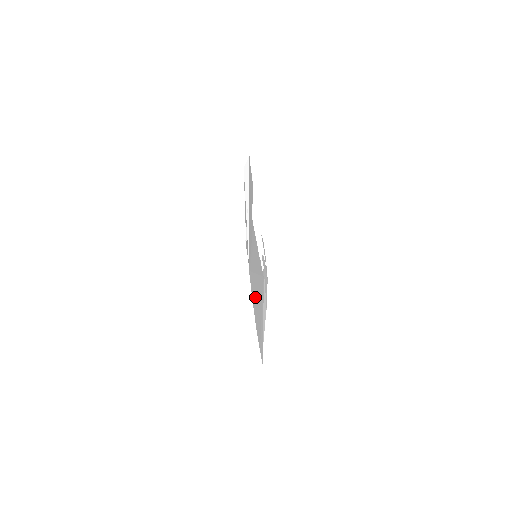
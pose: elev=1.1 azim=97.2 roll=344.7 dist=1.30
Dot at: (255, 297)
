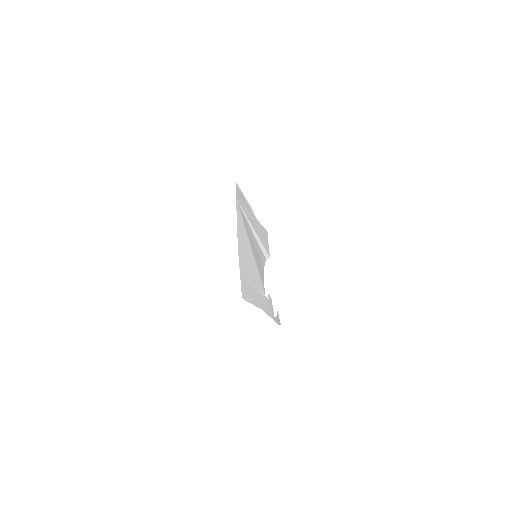
Dot at: (243, 240)
